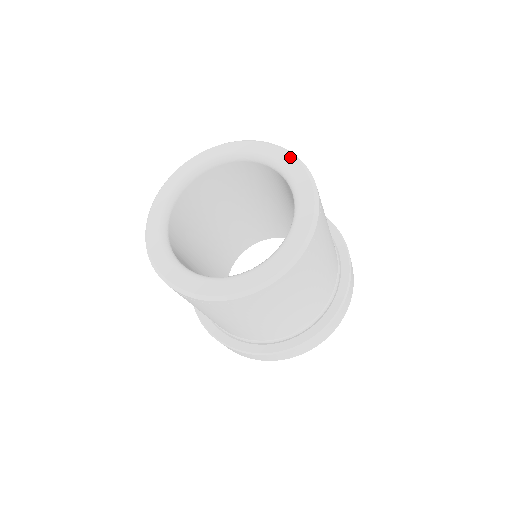
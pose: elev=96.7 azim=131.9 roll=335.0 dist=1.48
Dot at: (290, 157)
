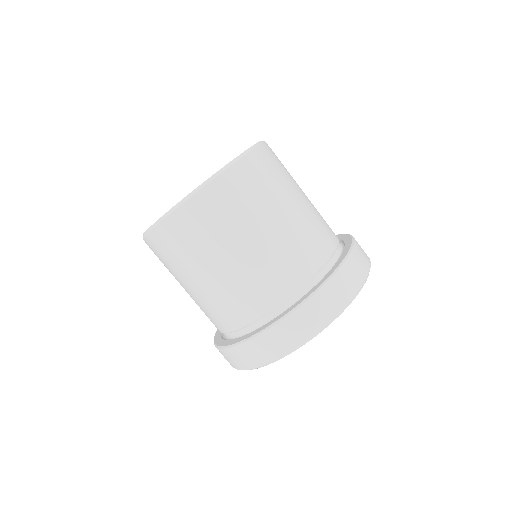
Dot at: occluded
